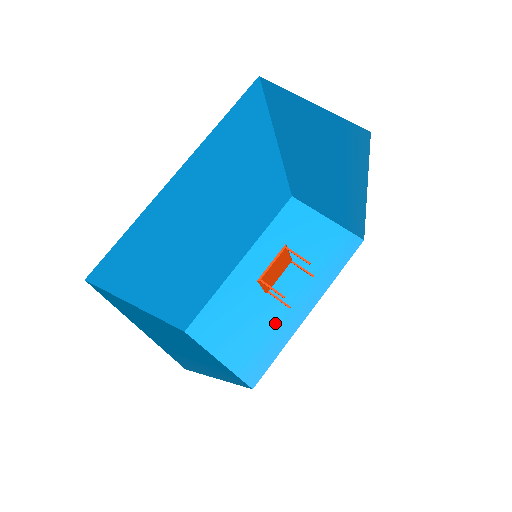
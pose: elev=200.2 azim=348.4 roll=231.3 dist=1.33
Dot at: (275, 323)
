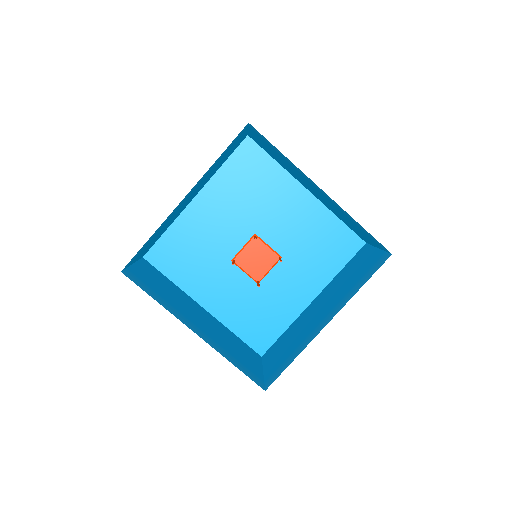
Dot at: (304, 338)
